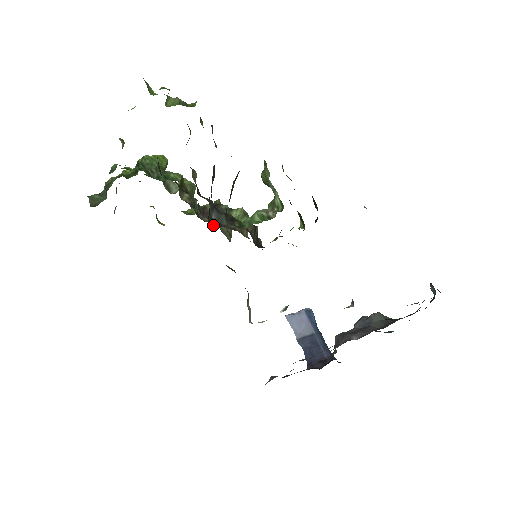
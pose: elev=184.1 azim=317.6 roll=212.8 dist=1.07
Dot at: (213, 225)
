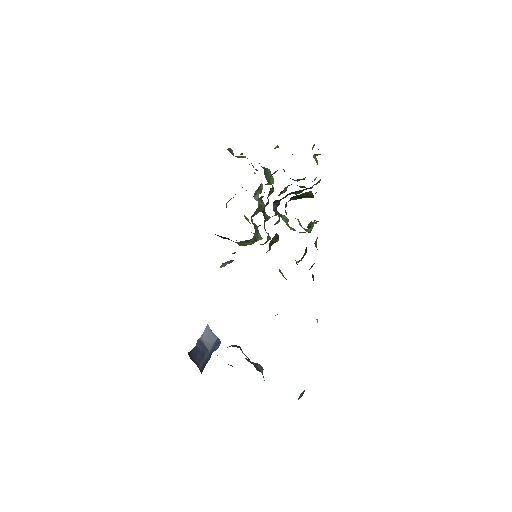
Dot at: occluded
